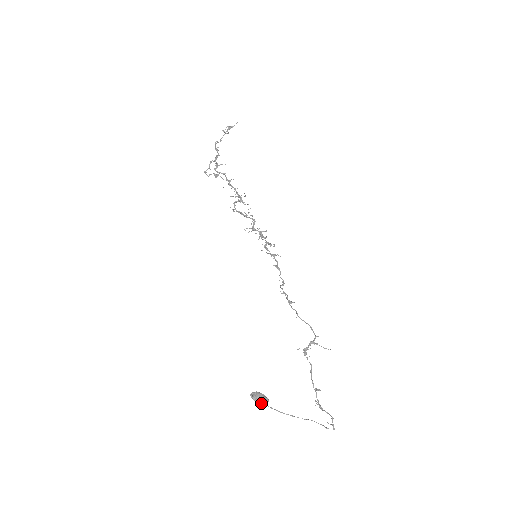
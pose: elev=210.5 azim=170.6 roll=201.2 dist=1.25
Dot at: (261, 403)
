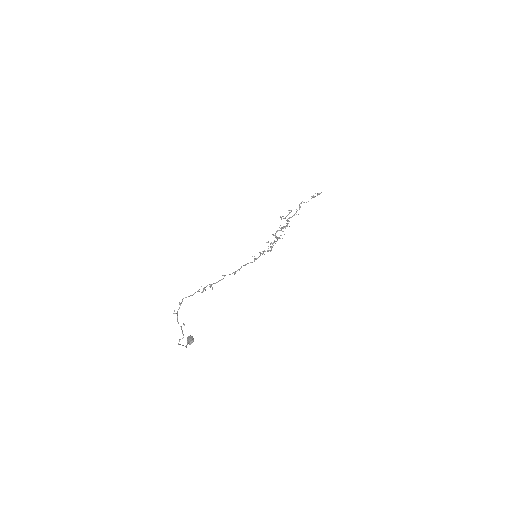
Dot at: (187, 342)
